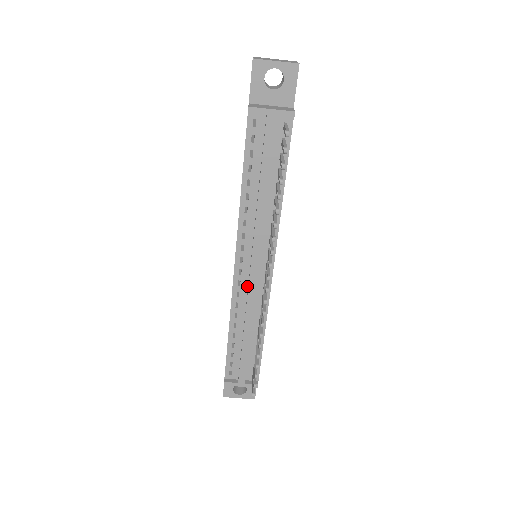
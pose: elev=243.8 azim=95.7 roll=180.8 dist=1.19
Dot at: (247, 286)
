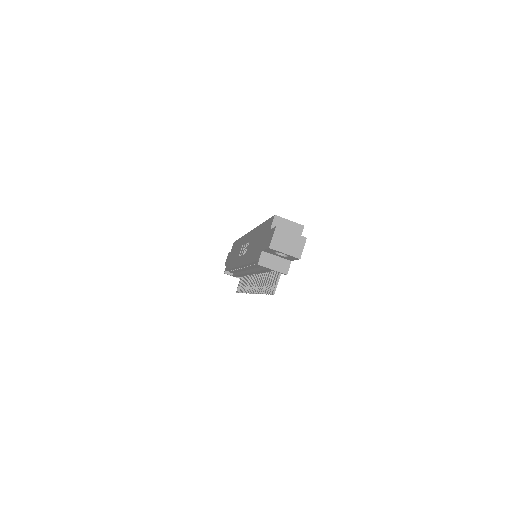
Dot at: (244, 270)
